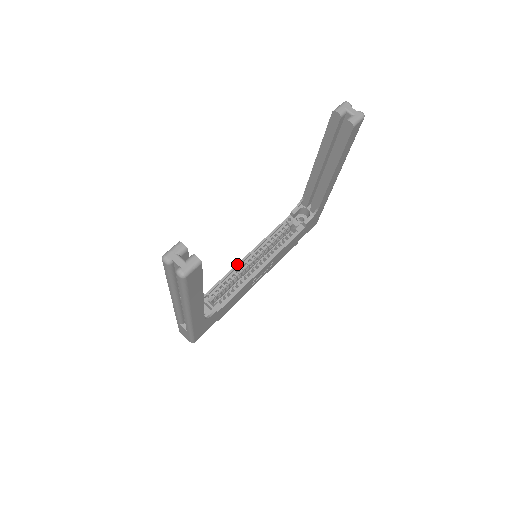
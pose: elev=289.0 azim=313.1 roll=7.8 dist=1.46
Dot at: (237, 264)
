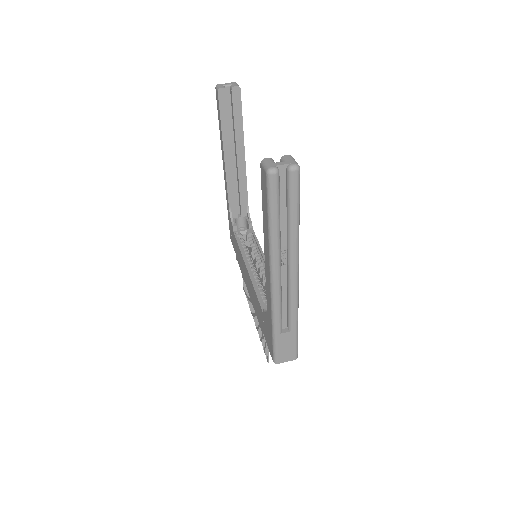
Dot at: (250, 277)
